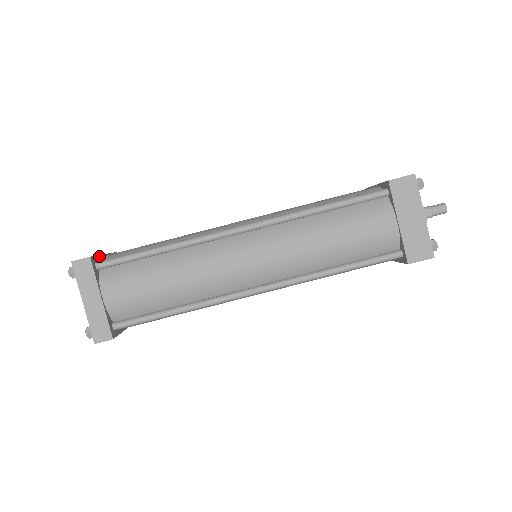
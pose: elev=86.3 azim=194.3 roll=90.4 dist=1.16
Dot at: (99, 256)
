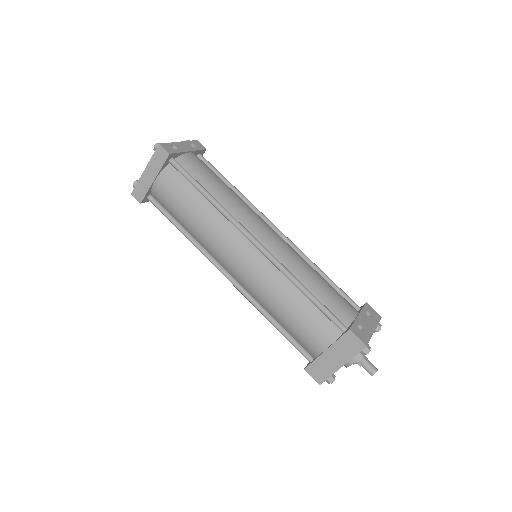
Dot at: (181, 153)
